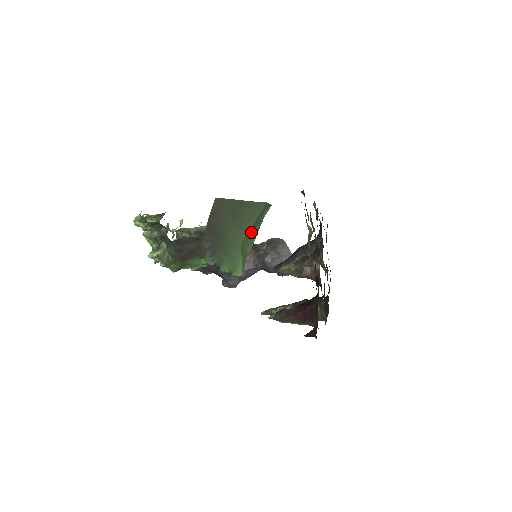
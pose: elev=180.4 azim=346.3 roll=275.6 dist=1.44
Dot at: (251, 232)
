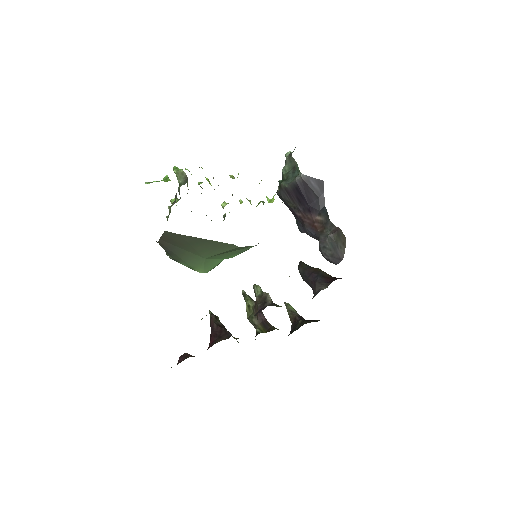
Dot at: (226, 252)
